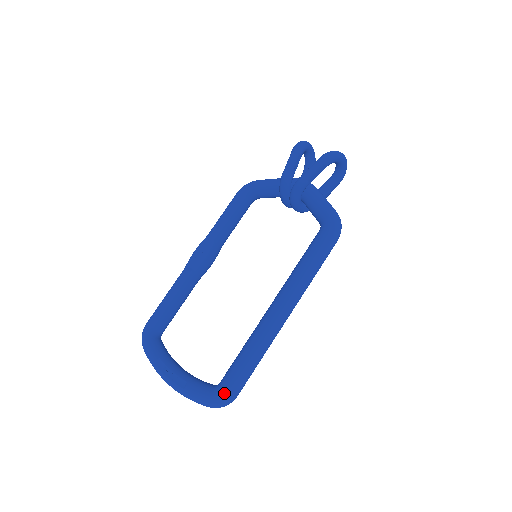
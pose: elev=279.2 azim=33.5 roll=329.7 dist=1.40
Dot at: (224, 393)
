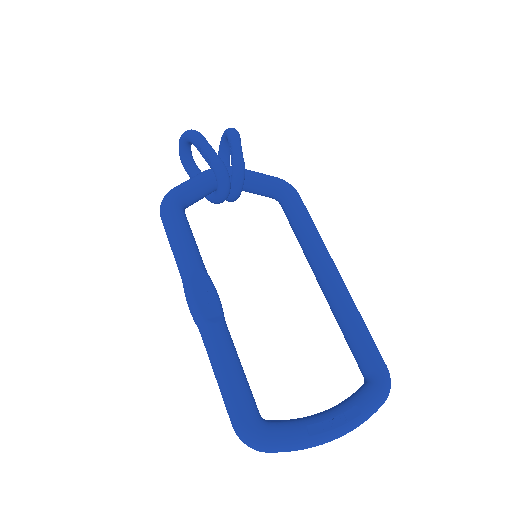
Dot at: (387, 371)
